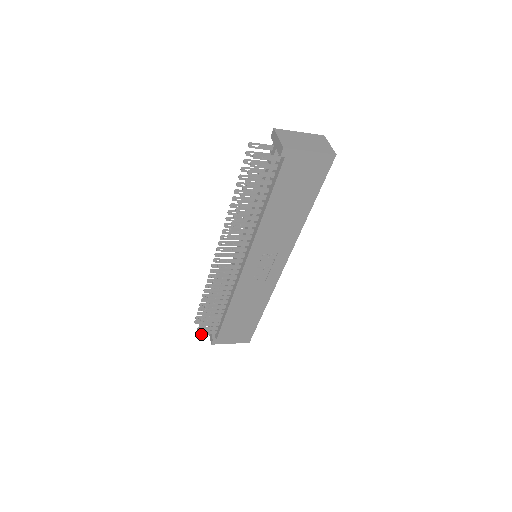
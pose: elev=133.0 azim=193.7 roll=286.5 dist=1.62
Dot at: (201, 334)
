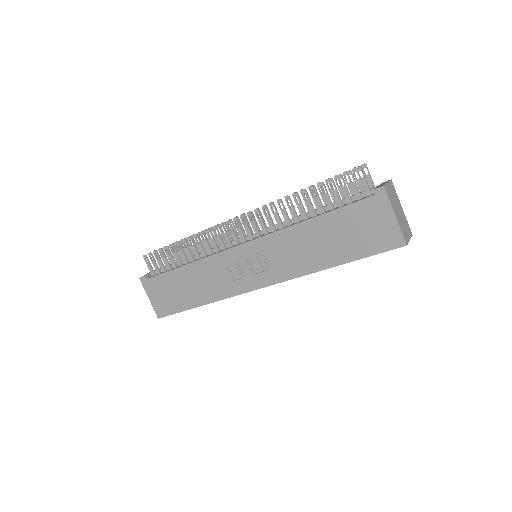
Dot at: (146, 260)
